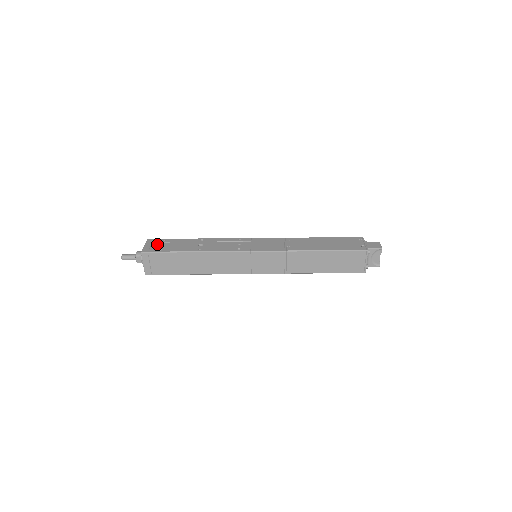
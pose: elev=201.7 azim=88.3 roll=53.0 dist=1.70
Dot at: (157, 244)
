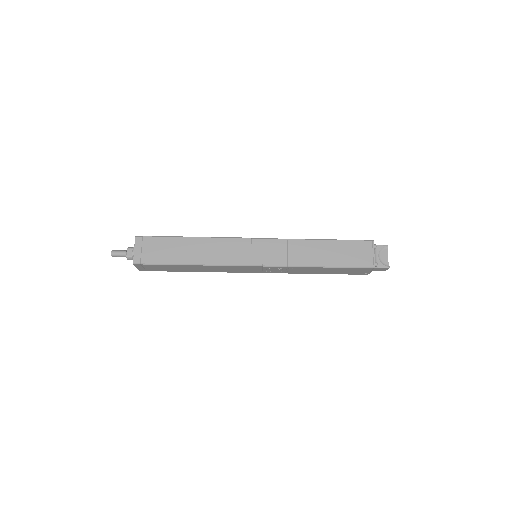
Dot at: occluded
